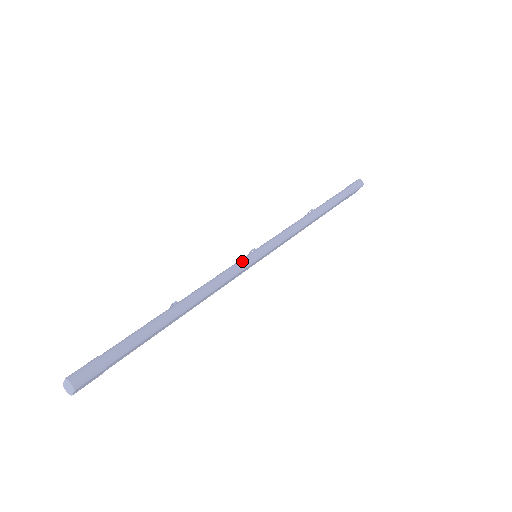
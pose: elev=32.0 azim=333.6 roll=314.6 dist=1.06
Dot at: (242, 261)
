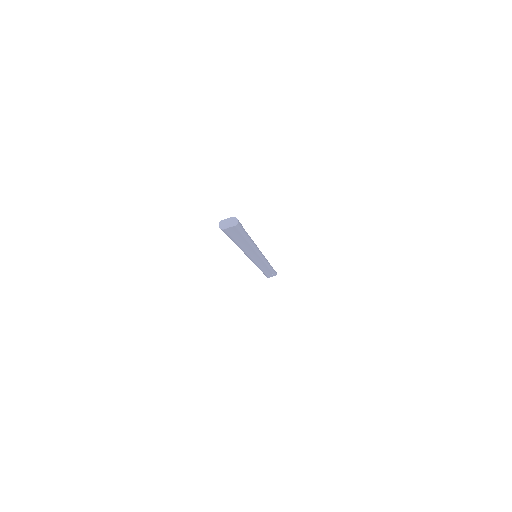
Dot at: occluded
